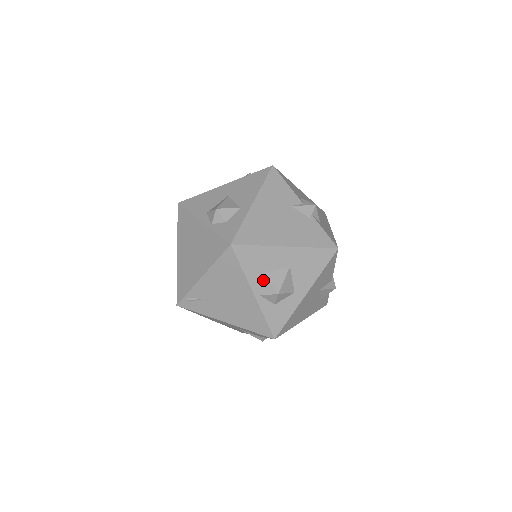
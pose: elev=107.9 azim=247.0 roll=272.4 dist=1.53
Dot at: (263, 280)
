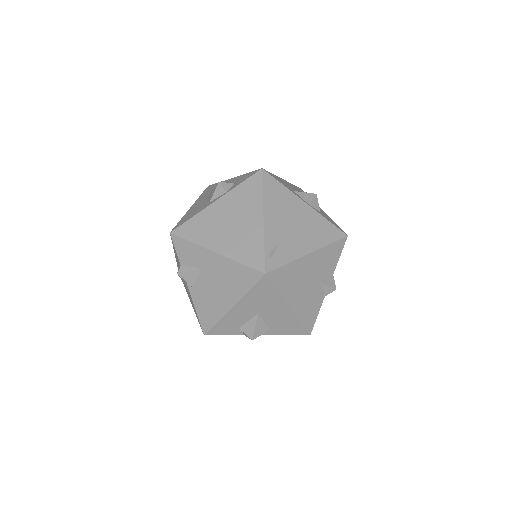
Dot at: (299, 194)
